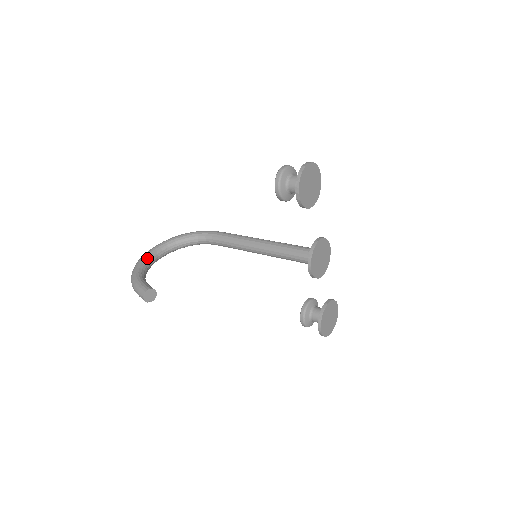
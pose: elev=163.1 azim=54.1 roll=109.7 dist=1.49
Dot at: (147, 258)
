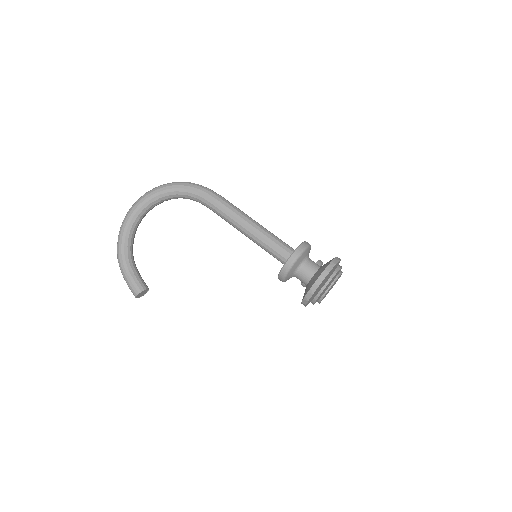
Dot at: (130, 226)
